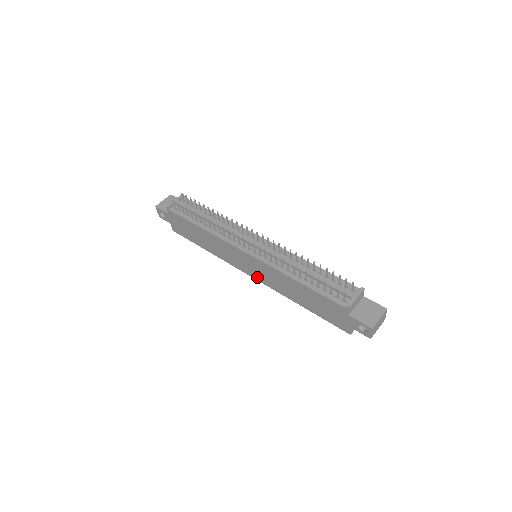
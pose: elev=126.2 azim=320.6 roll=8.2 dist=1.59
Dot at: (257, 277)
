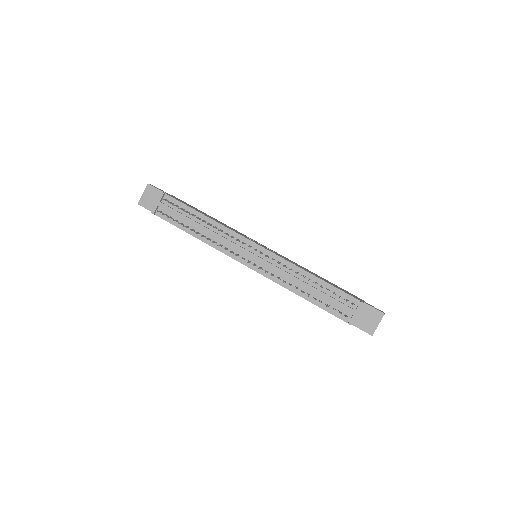
Dot at: occluded
